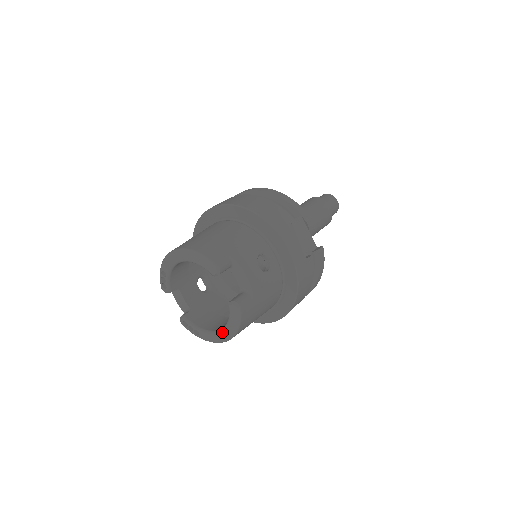
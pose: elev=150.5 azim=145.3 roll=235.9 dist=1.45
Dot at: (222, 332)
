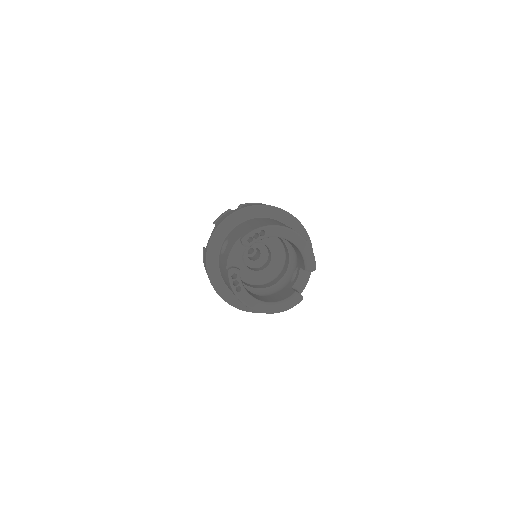
Dot at: (266, 305)
